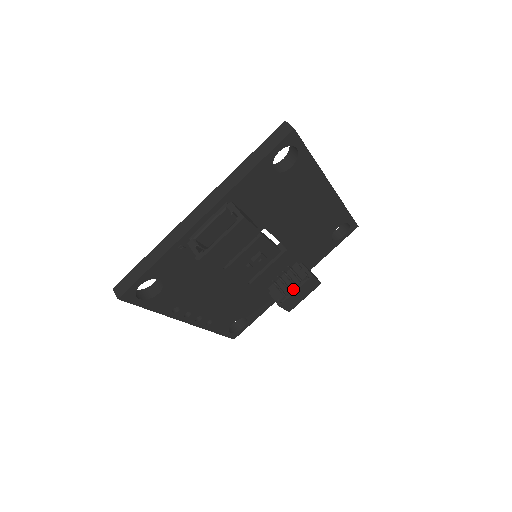
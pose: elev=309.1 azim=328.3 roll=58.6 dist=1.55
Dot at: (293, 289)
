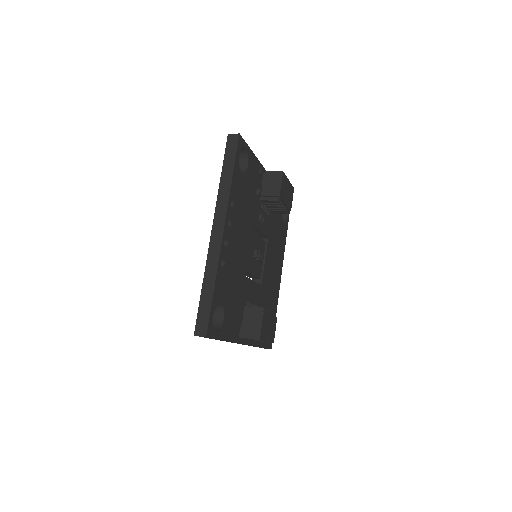
Dot at: (268, 312)
